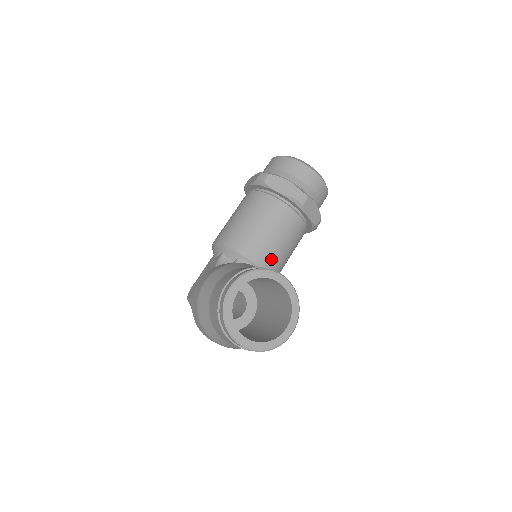
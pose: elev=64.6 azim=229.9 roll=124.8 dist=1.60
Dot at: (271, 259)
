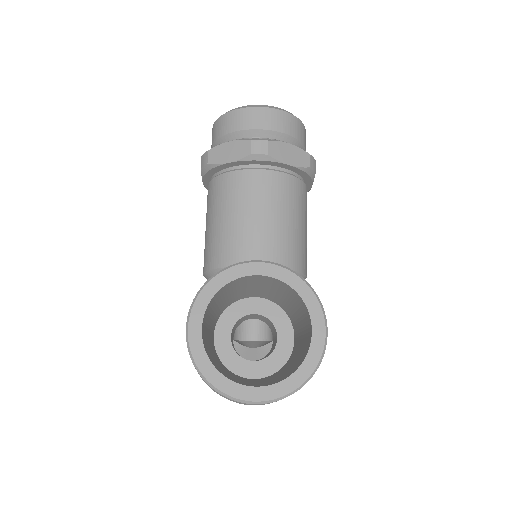
Dot at: (274, 247)
